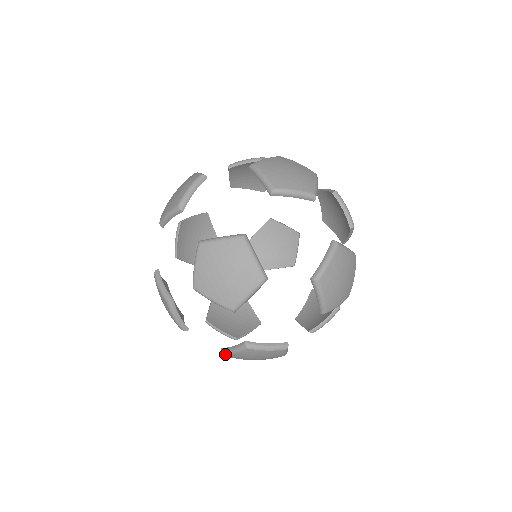
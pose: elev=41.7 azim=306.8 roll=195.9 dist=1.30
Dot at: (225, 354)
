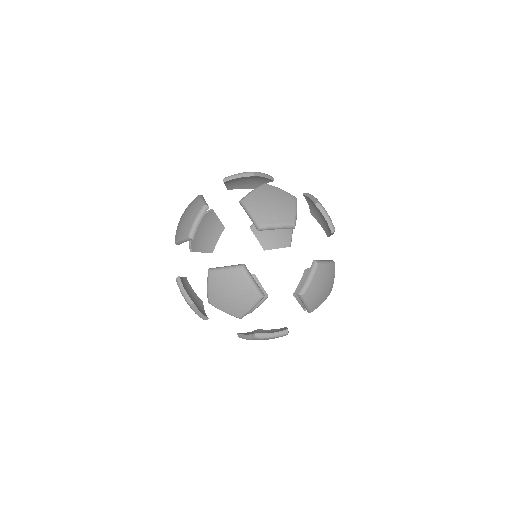
Dot at: occluded
